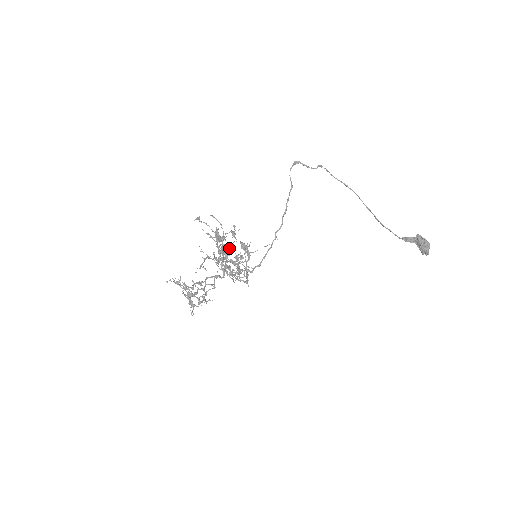
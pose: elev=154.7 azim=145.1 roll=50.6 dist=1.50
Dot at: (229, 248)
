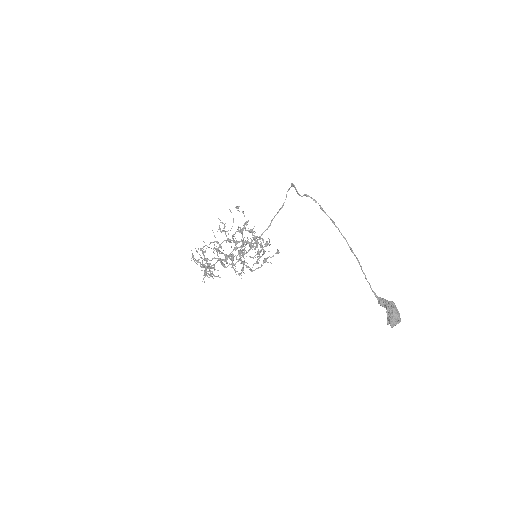
Dot at: occluded
